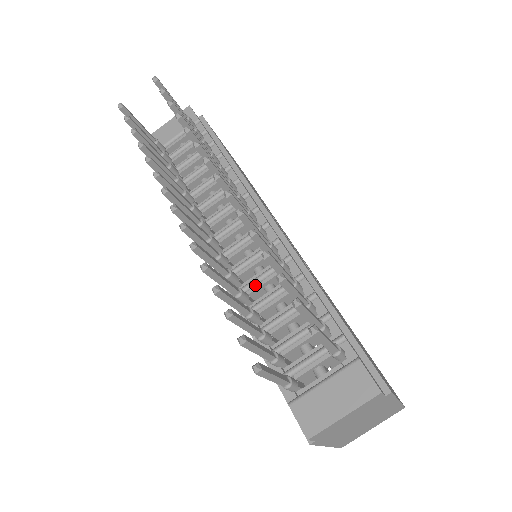
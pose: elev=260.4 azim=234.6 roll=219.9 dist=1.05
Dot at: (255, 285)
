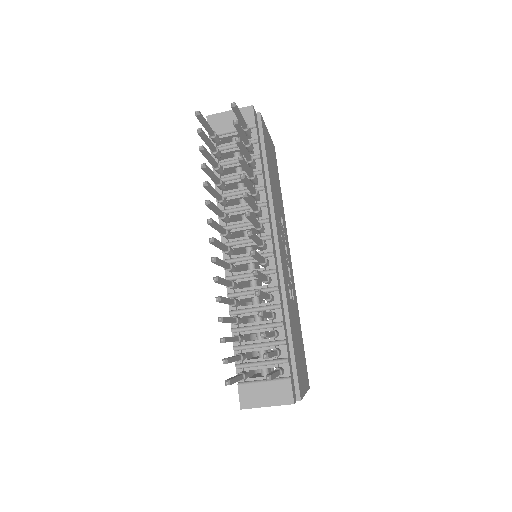
Dot at: (247, 295)
